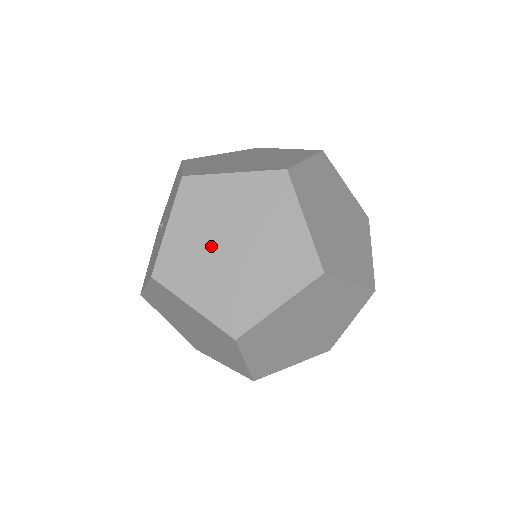
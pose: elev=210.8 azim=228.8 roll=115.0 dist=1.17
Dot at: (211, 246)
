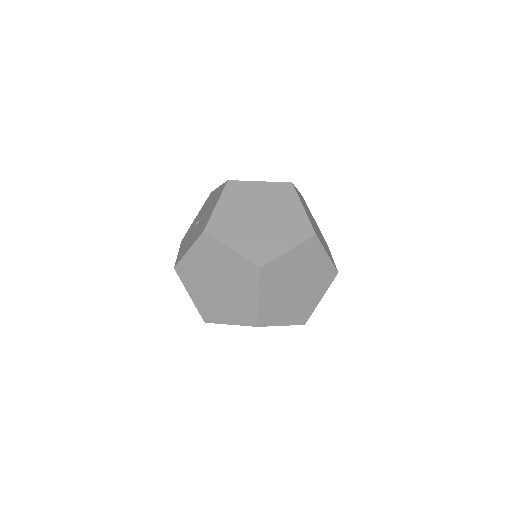
Dot at: (245, 216)
